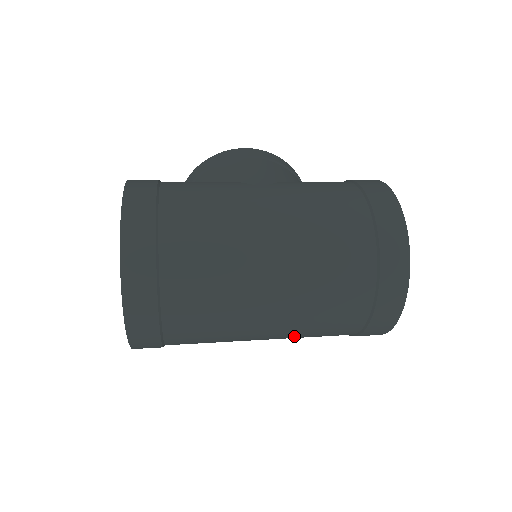
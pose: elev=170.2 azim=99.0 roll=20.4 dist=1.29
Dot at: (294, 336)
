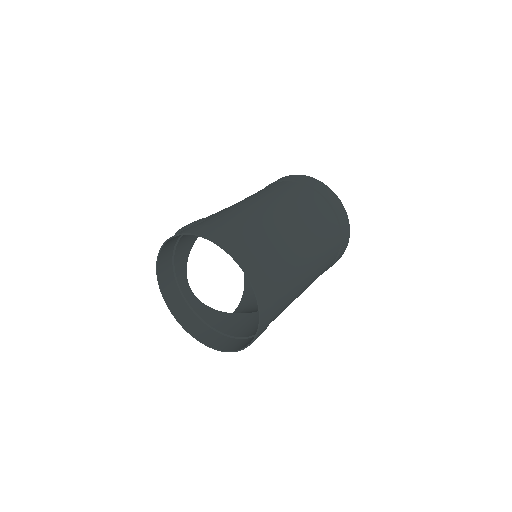
Dot at: (319, 266)
